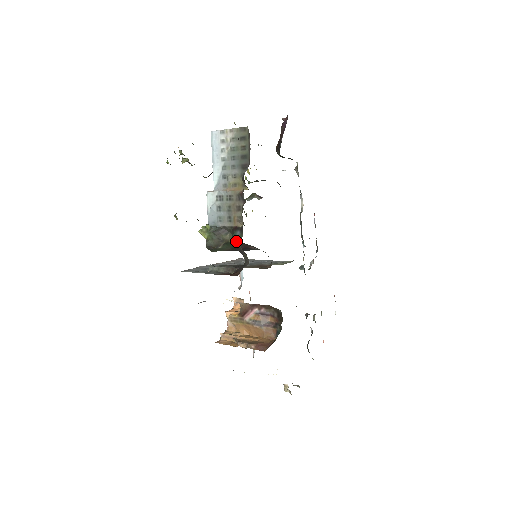
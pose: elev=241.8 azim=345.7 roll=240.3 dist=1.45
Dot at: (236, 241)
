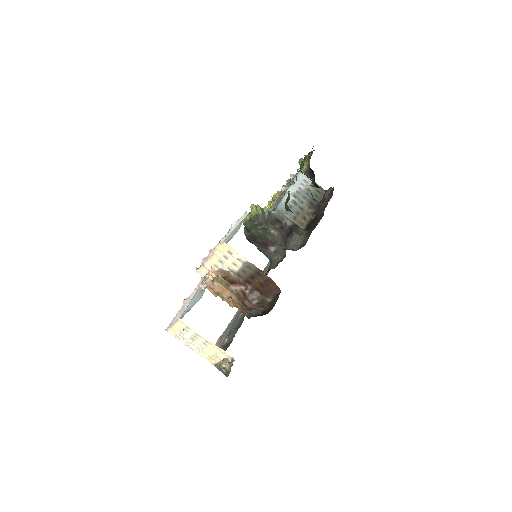
Dot at: (298, 232)
